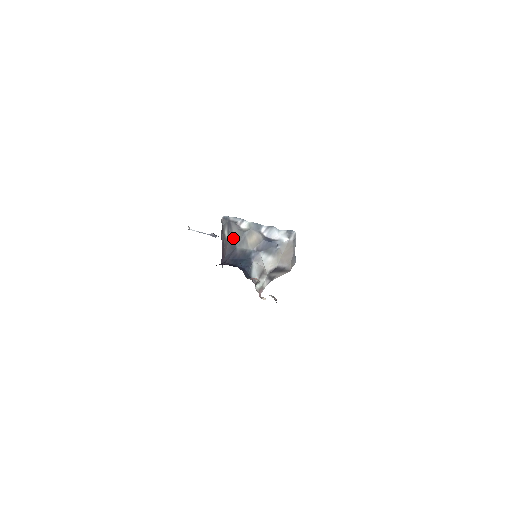
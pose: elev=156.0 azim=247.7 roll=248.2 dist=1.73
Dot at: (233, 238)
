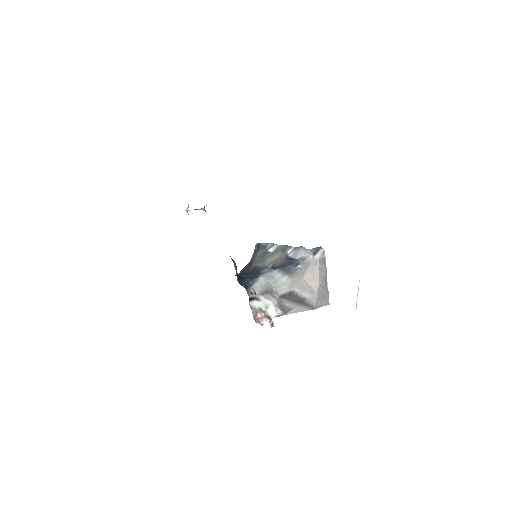
Dot at: (254, 259)
